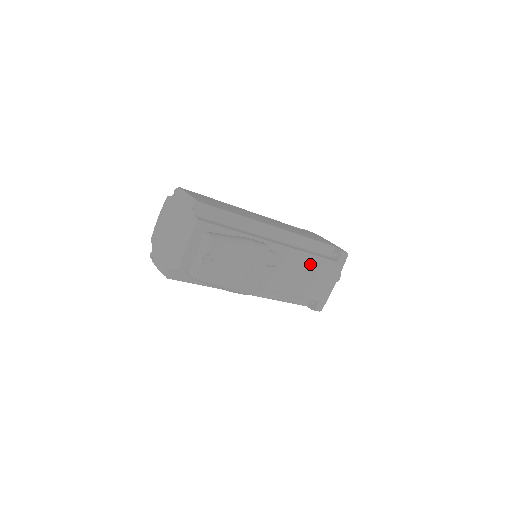
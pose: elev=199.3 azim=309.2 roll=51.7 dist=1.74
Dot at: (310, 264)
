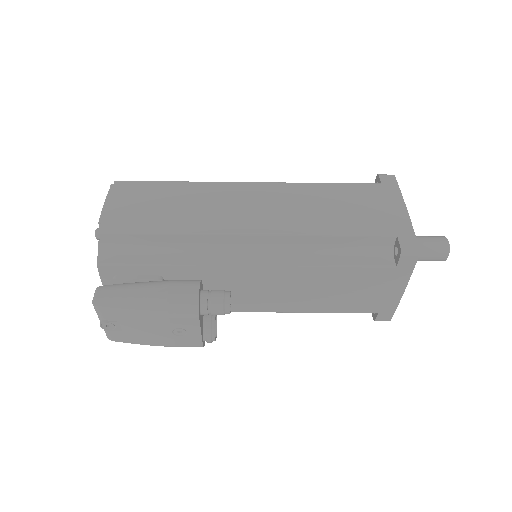
Dot at: (332, 277)
